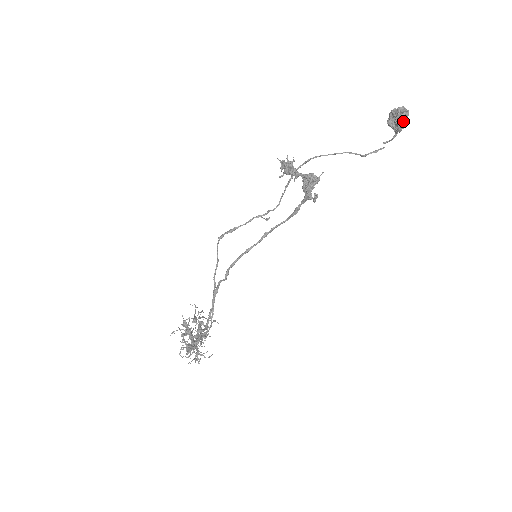
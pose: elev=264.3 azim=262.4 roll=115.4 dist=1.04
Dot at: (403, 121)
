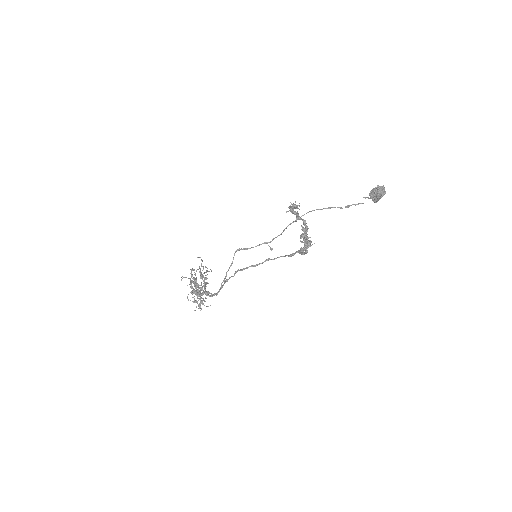
Dot at: (380, 198)
